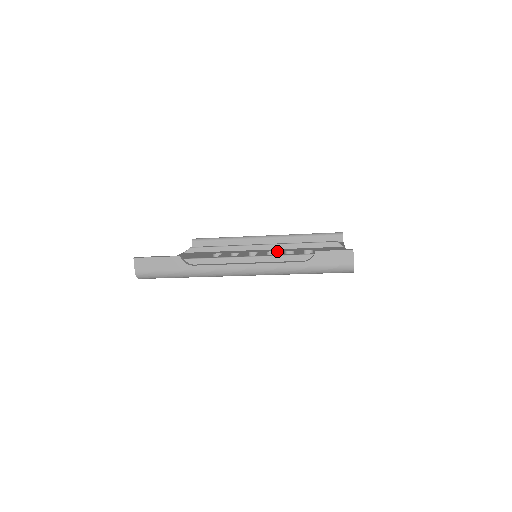
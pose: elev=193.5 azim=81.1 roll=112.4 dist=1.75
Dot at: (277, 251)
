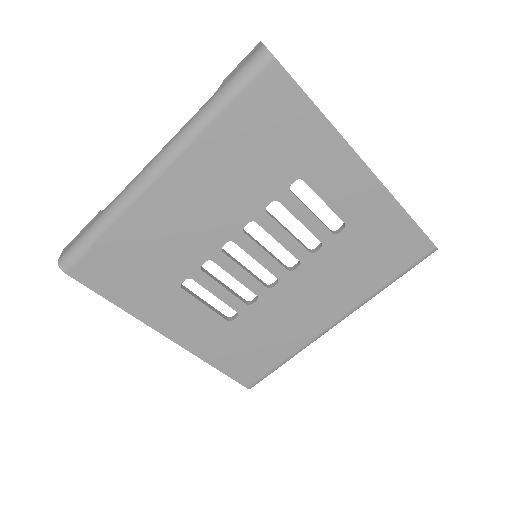
Dot at: occluded
